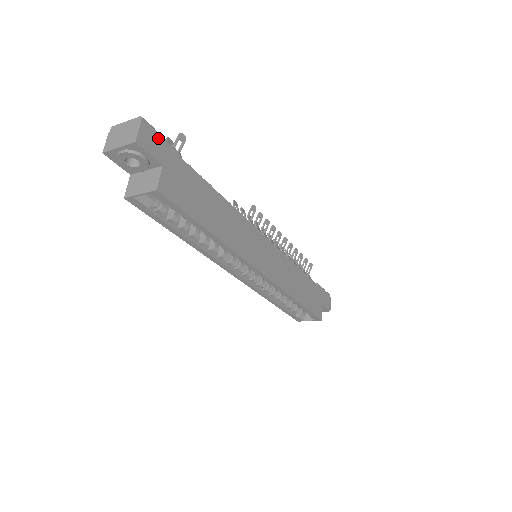
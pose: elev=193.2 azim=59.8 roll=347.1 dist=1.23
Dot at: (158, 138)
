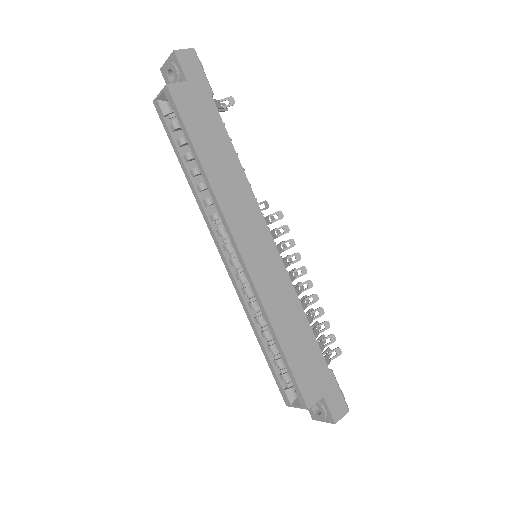
Dot at: (198, 67)
